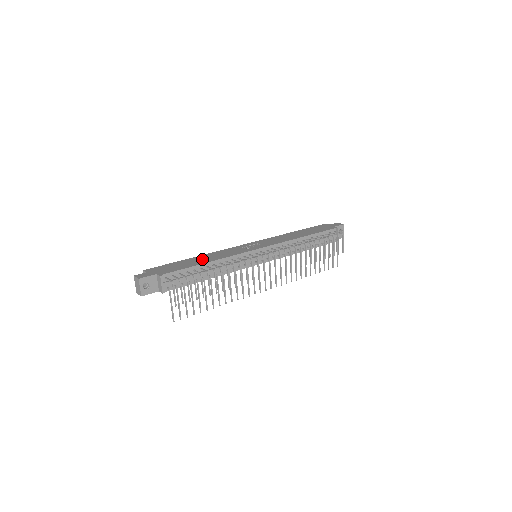
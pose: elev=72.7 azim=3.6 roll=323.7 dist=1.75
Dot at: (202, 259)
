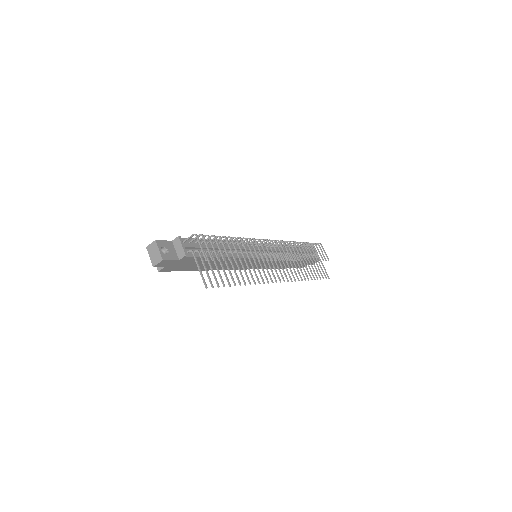
Dot at: occluded
